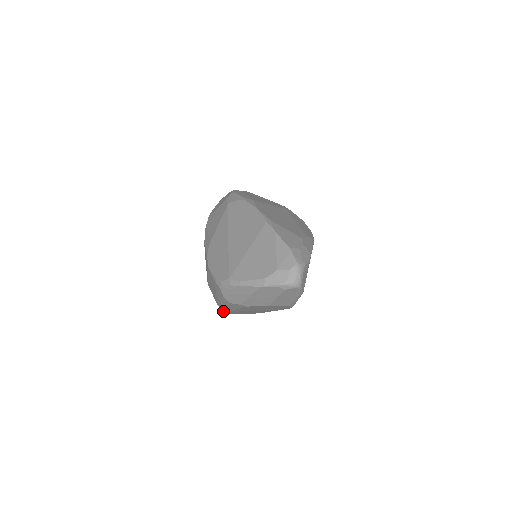
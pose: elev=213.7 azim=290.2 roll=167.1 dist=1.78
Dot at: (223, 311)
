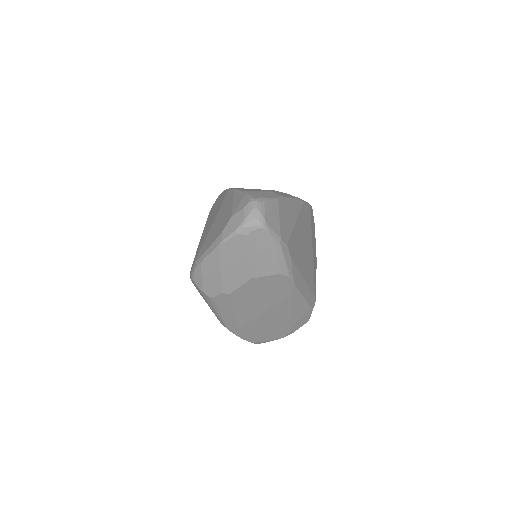
Dot at: (236, 335)
